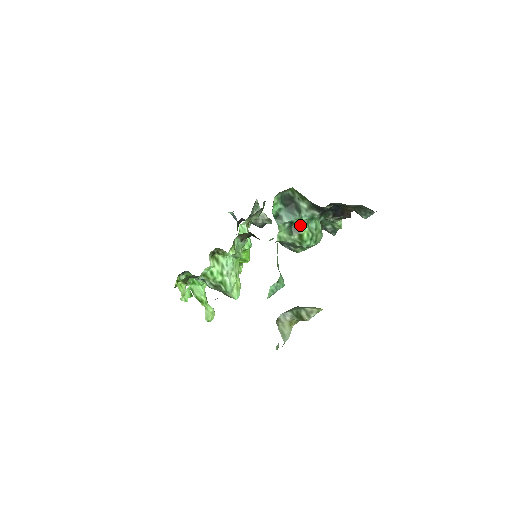
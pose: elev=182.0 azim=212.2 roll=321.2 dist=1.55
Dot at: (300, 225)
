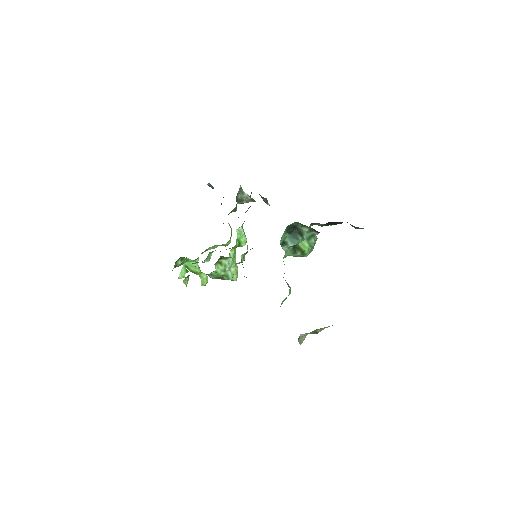
Dot at: (302, 244)
